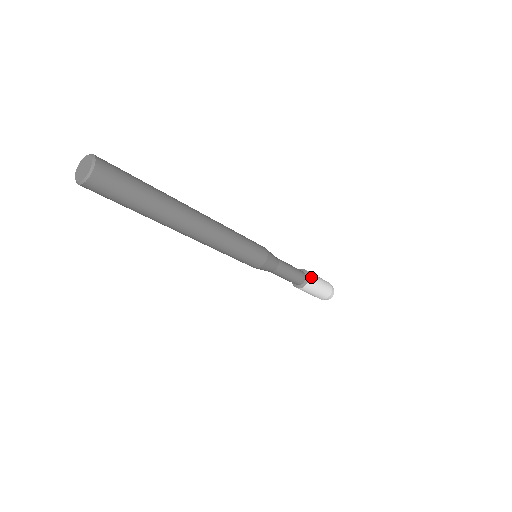
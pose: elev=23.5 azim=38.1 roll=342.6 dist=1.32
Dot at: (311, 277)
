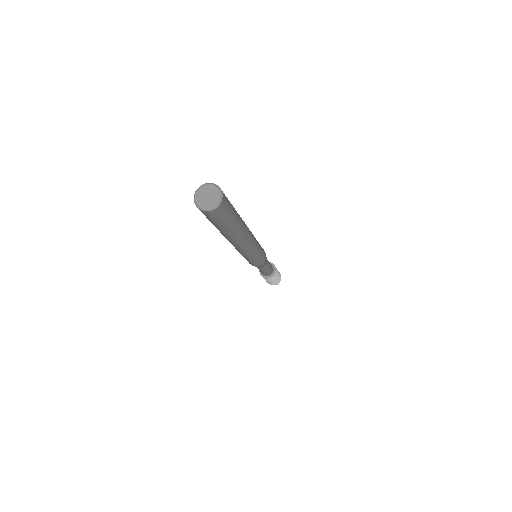
Dot at: (276, 273)
